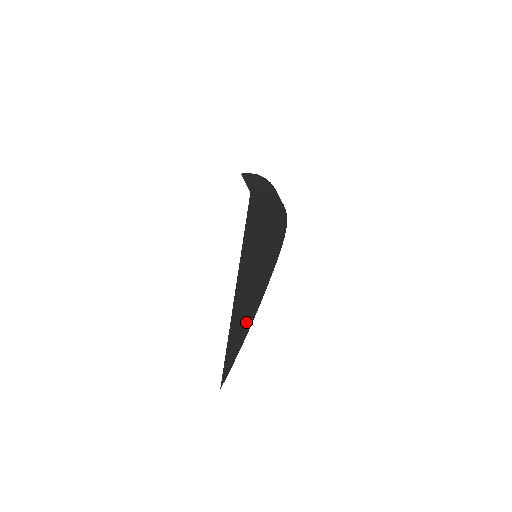
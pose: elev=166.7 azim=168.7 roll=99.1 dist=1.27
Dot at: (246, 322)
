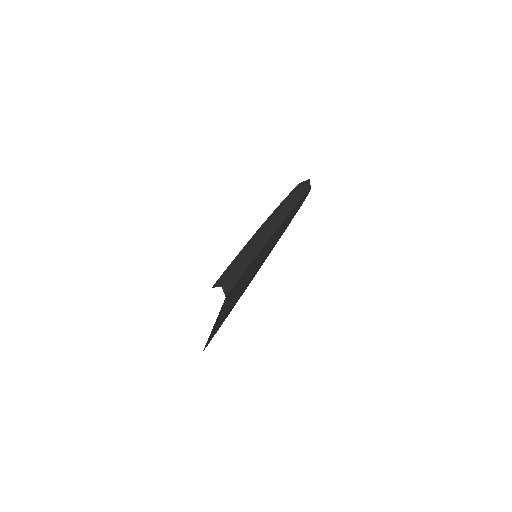
Dot at: (235, 302)
